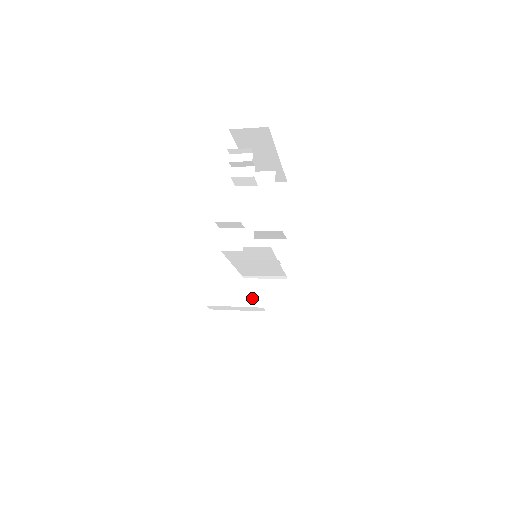
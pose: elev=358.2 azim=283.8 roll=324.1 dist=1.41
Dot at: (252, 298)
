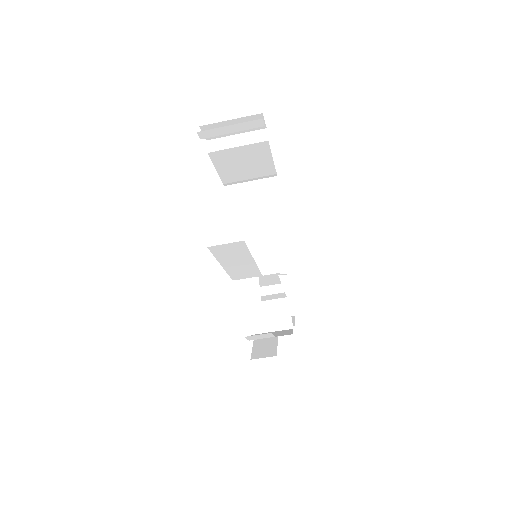
Dot at: (243, 272)
